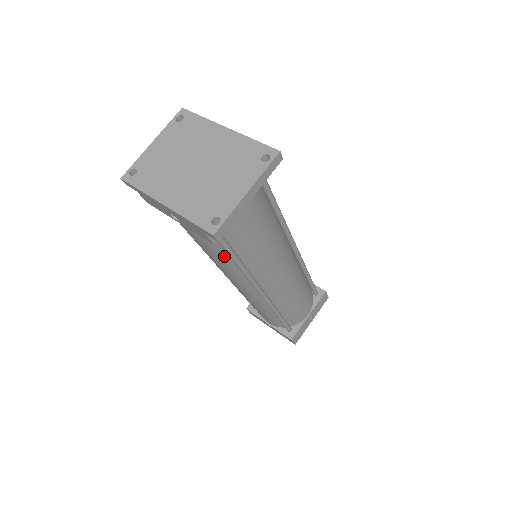
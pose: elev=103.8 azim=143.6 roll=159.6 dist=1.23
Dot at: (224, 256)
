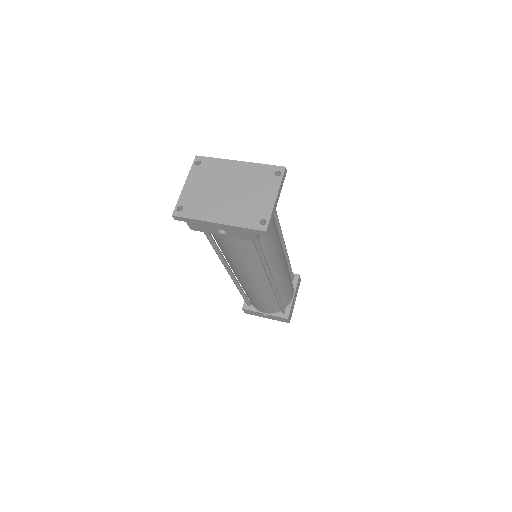
Dot at: (251, 255)
